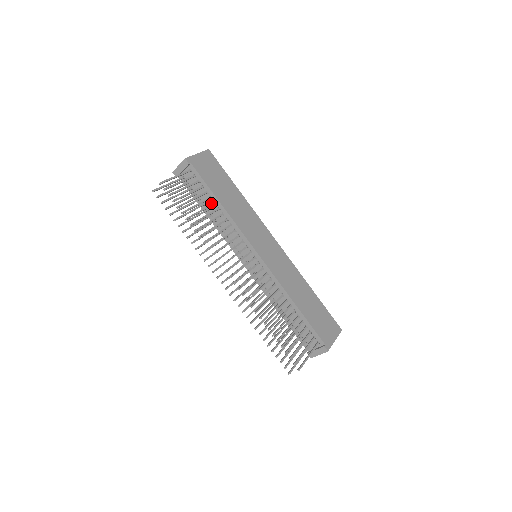
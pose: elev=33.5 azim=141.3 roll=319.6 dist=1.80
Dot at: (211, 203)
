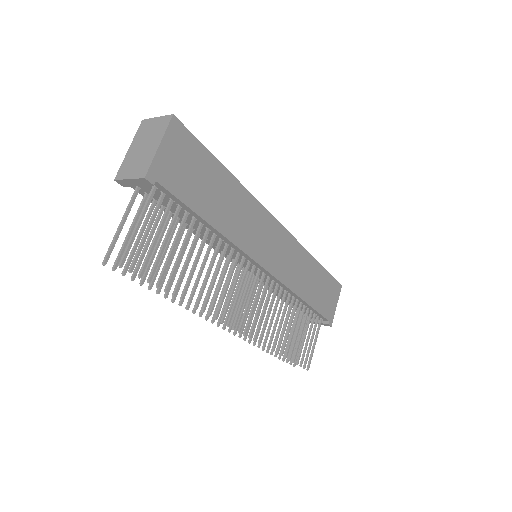
Dot at: occluded
